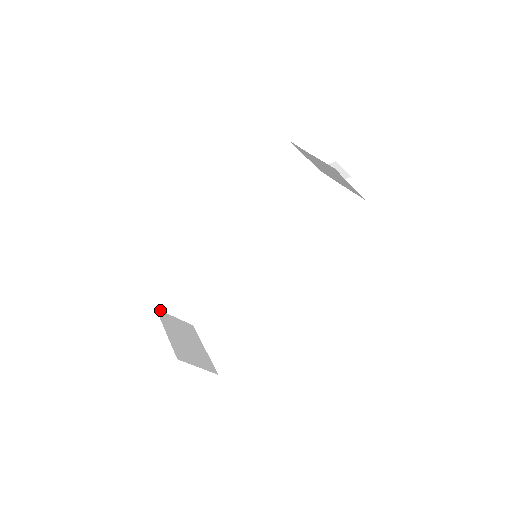
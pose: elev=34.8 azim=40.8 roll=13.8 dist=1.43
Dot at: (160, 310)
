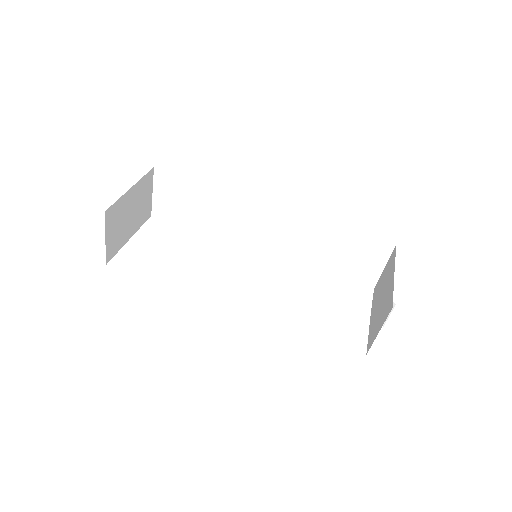
Dot at: (154, 172)
